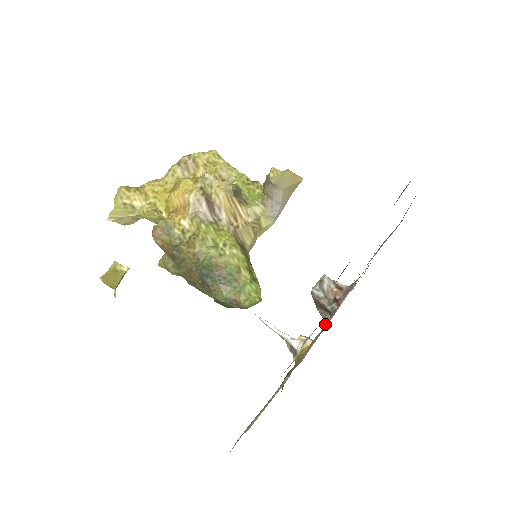
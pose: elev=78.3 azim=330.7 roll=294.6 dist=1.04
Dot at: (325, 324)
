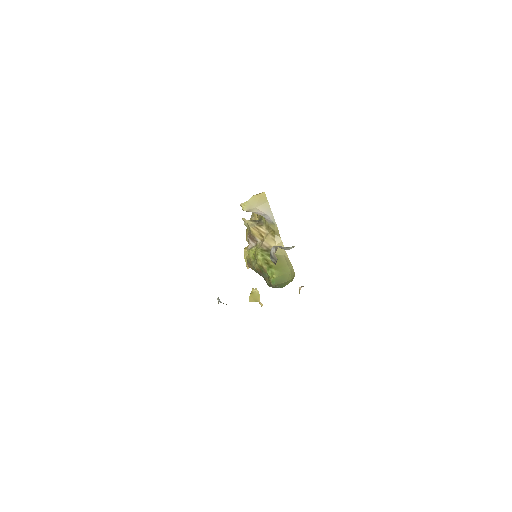
Dot at: occluded
